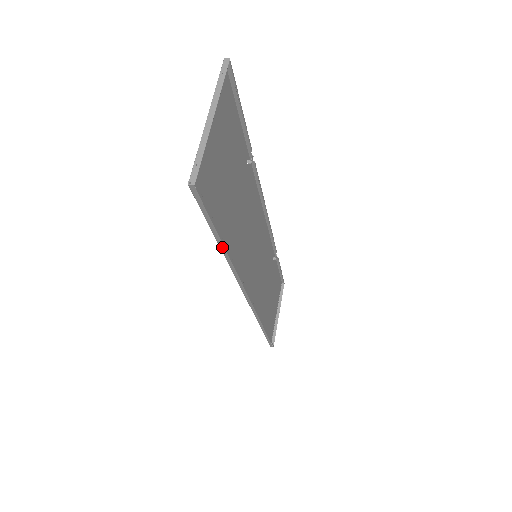
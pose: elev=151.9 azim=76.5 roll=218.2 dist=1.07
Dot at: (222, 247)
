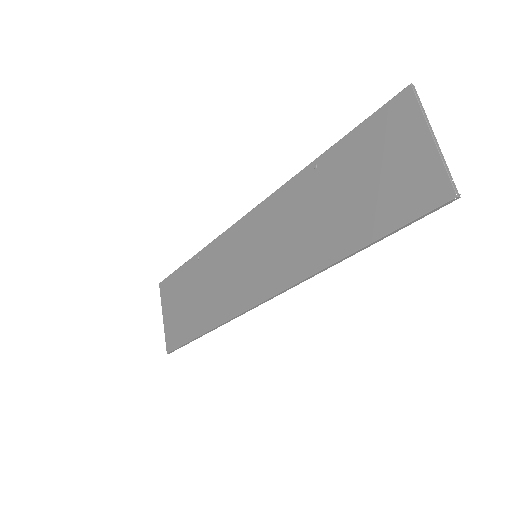
Dot at: (362, 249)
